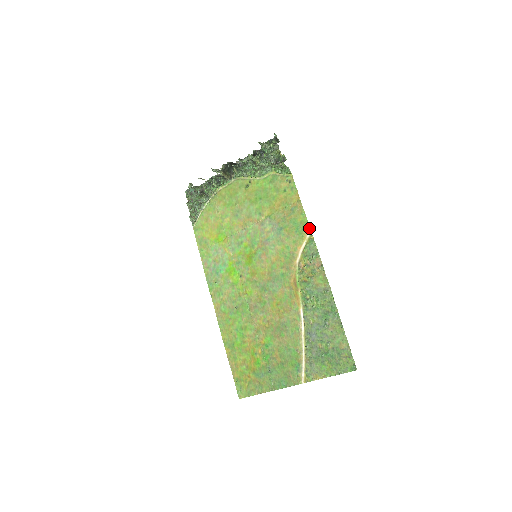
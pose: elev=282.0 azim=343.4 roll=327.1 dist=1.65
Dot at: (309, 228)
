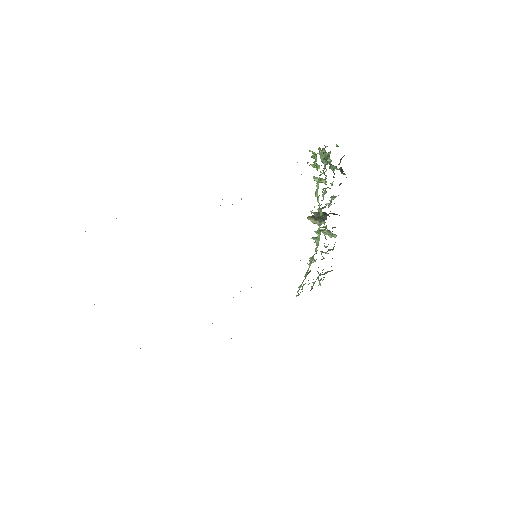
Dot at: occluded
